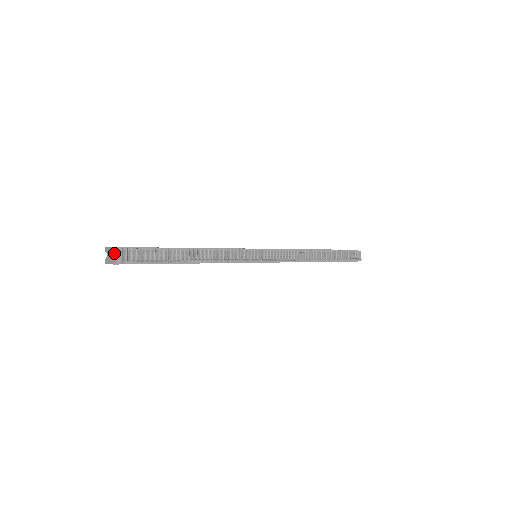
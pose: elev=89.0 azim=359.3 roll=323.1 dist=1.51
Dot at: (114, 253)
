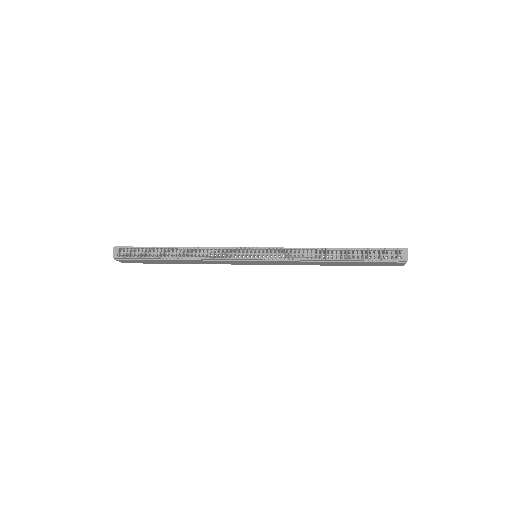
Dot at: (114, 251)
